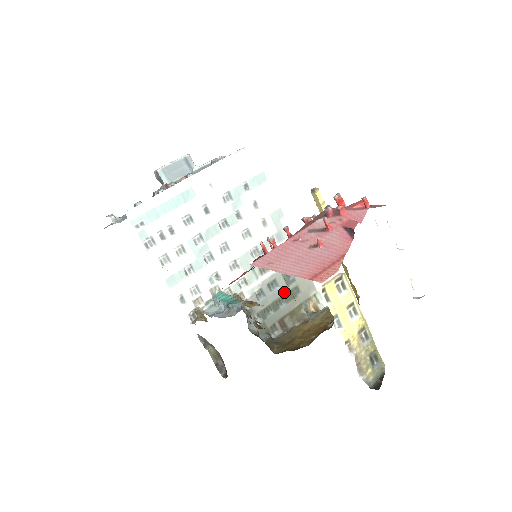
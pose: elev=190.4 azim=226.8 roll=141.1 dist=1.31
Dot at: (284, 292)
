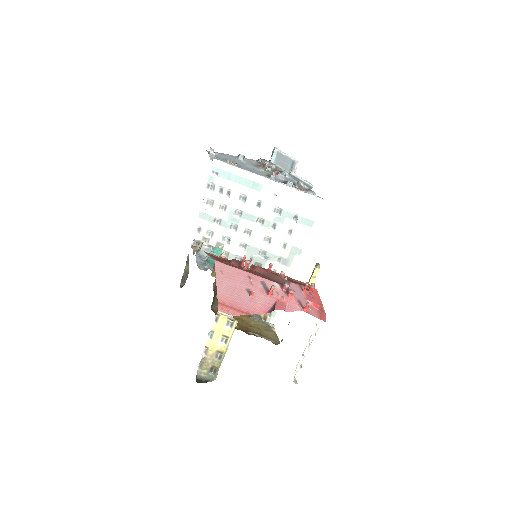
Dot at: occluded
